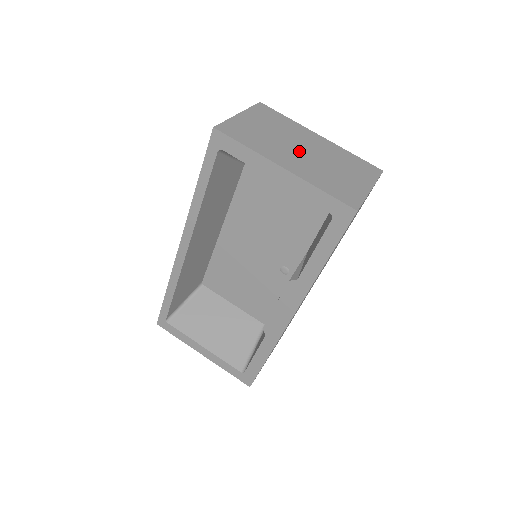
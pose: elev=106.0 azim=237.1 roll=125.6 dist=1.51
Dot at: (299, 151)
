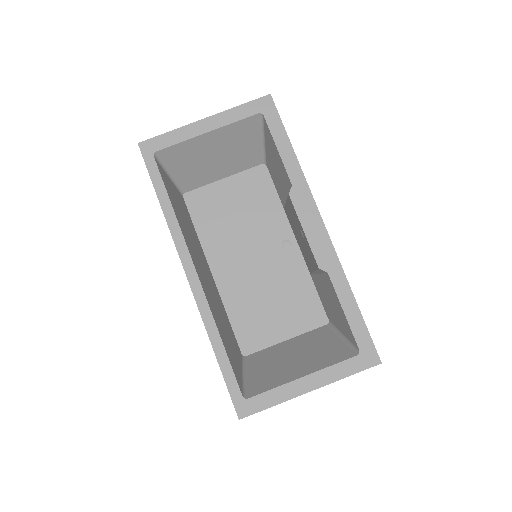
Dot at: occluded
